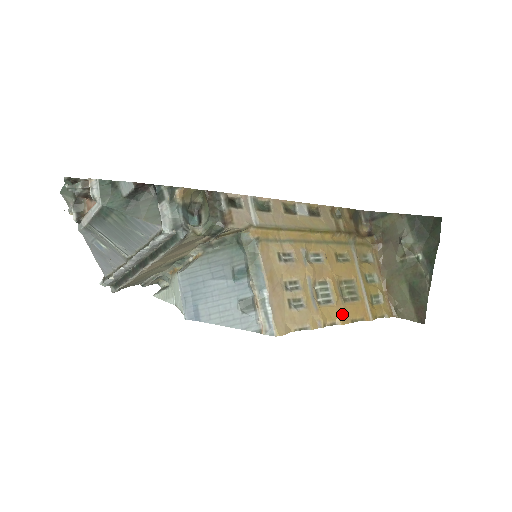
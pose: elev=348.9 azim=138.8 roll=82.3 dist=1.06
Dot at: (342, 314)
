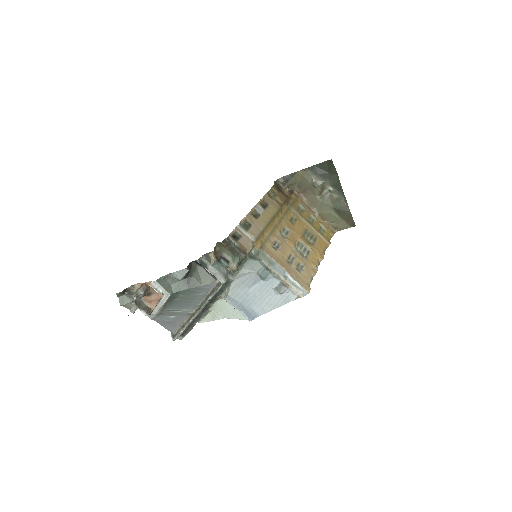
Dot at: (318, 254)
